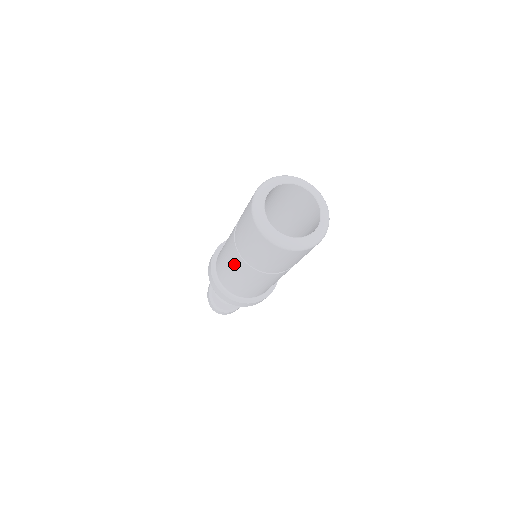
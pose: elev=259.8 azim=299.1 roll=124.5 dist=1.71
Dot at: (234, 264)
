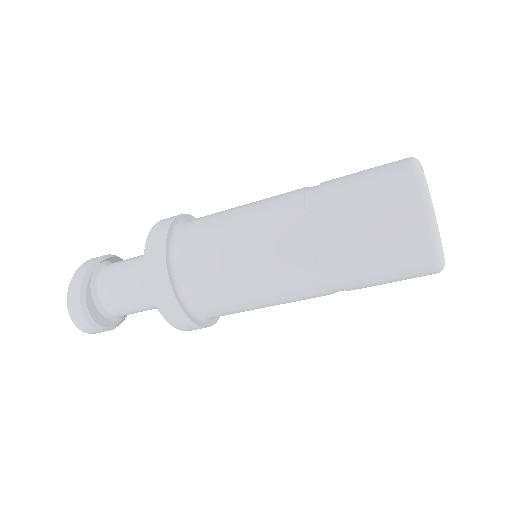
Dot at: (271, 250)
